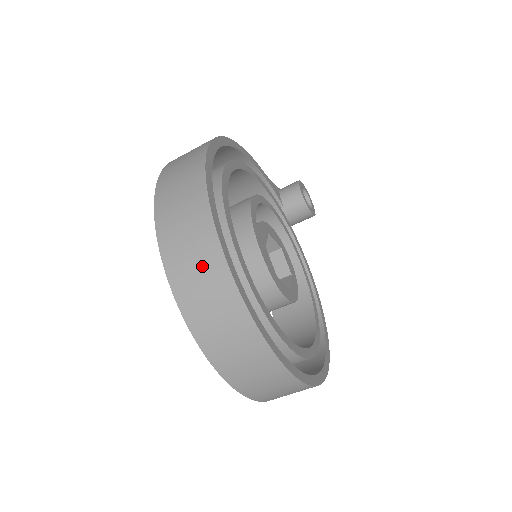
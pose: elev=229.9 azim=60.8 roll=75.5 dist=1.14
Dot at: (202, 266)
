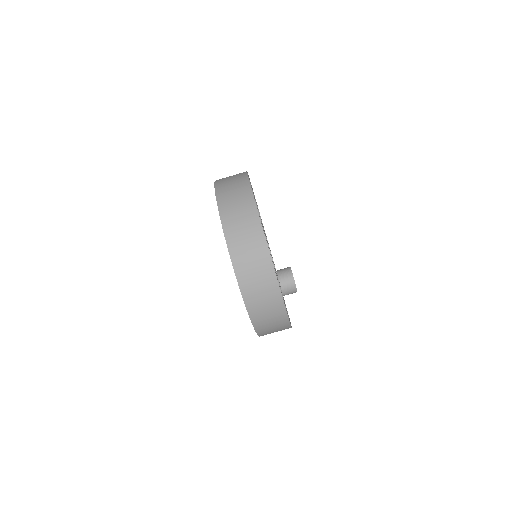
Dot at: (236, 184)
